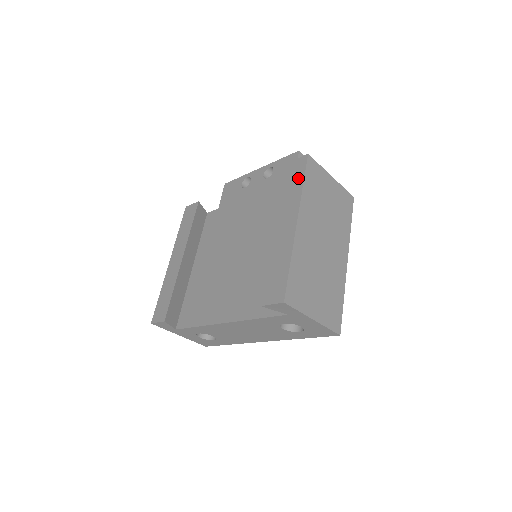
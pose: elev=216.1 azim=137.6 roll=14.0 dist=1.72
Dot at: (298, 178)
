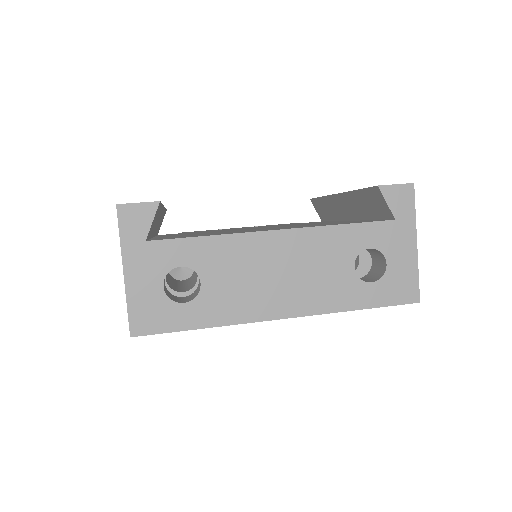
Dot at: occluded
